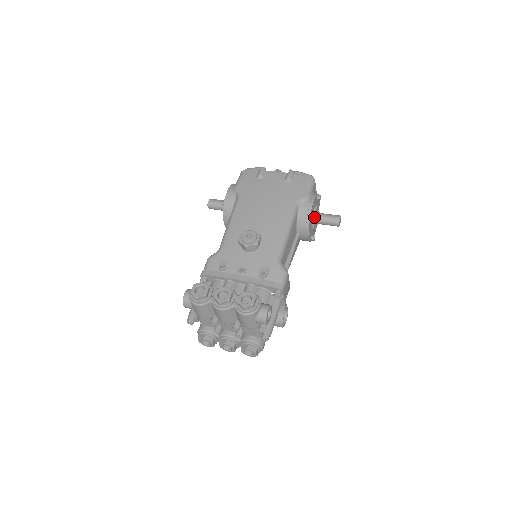
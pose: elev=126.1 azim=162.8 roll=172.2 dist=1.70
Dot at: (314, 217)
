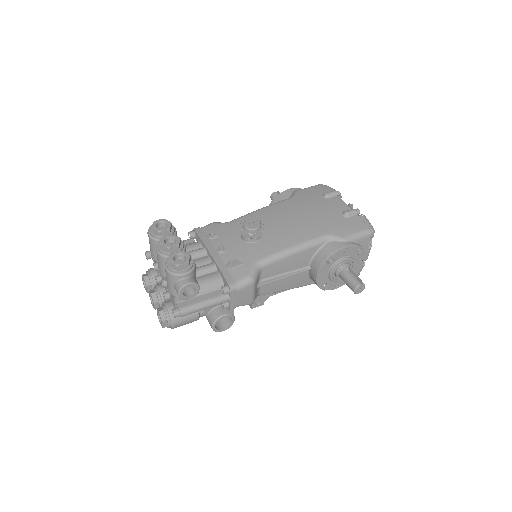
Dot at: occluded
